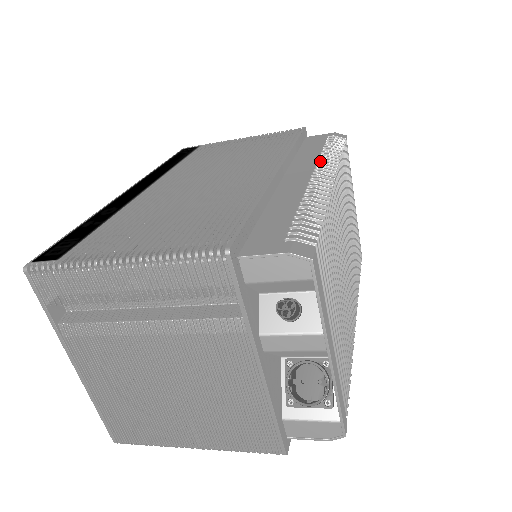
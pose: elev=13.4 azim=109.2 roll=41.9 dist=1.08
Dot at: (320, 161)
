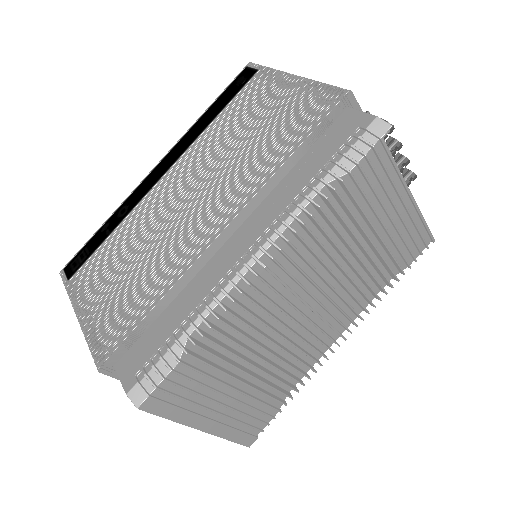
Dot at: (287, 212)
